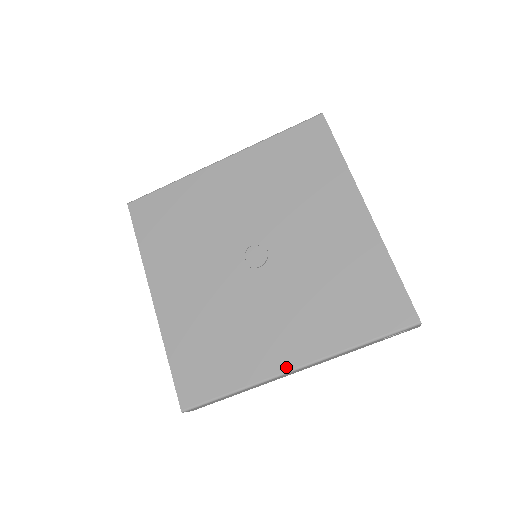
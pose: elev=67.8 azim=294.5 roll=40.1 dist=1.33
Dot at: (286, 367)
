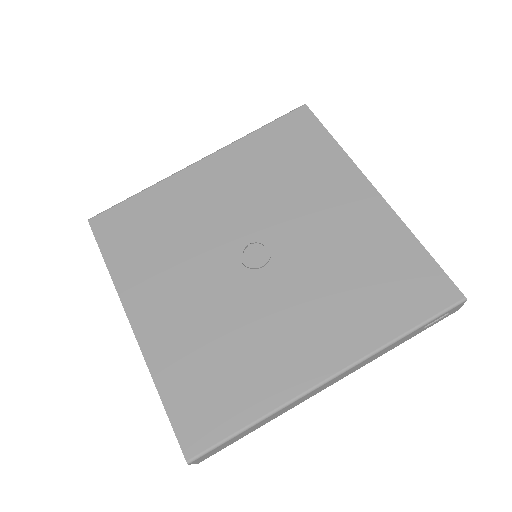
Dot at: (318, 378)
